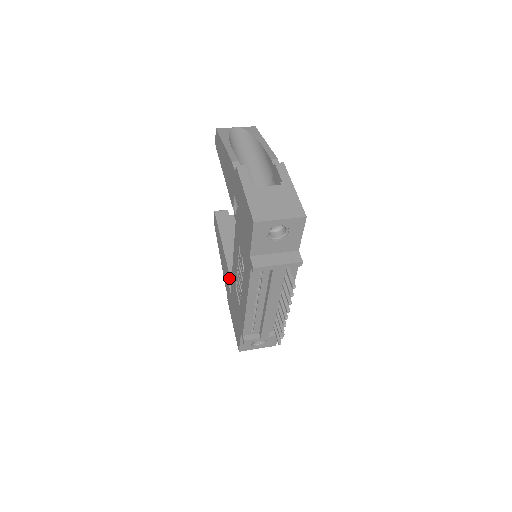
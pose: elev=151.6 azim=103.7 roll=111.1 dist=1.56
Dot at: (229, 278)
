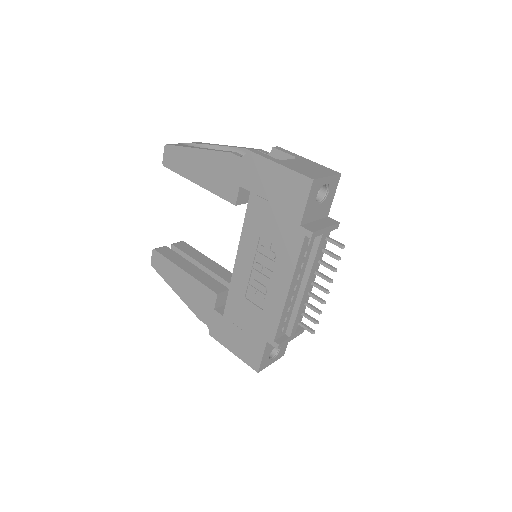
Dot at: (216, 301)
